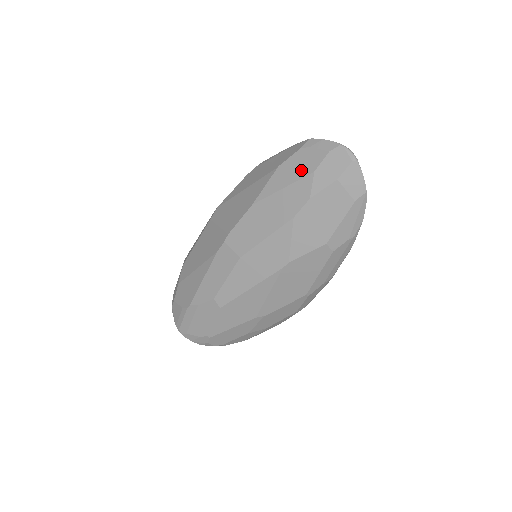
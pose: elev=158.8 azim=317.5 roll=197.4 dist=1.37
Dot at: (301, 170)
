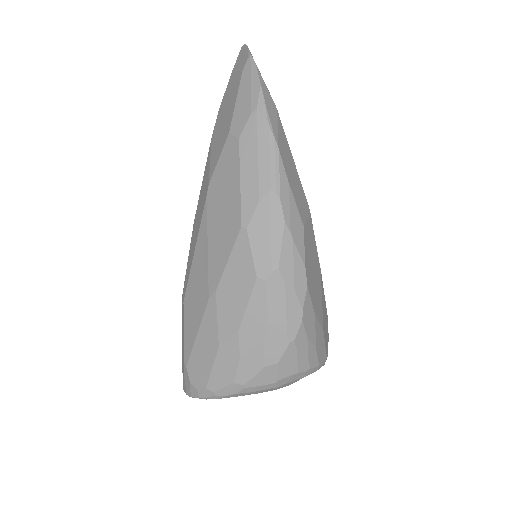
Dot at: occluded
